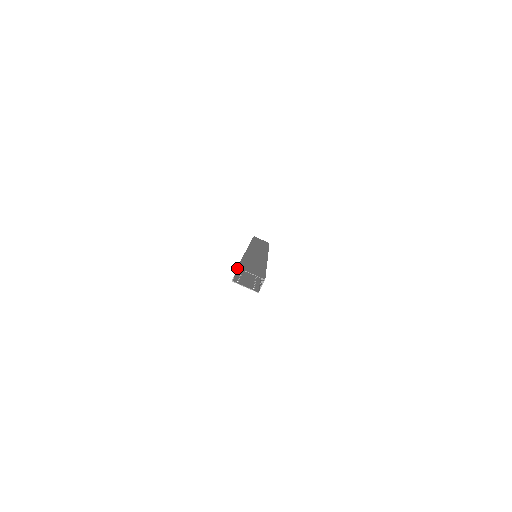
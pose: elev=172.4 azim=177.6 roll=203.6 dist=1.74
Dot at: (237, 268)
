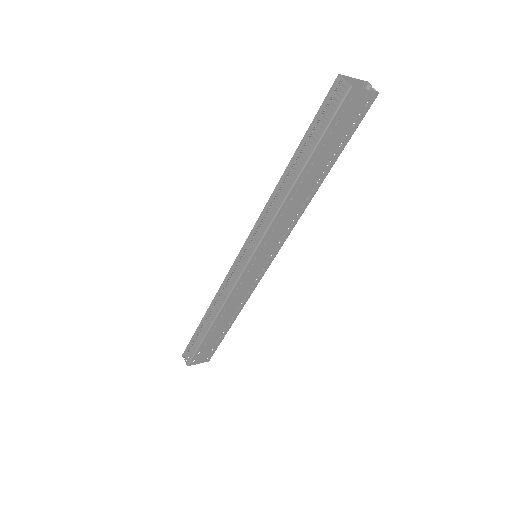
Dot at: (339, 75)
